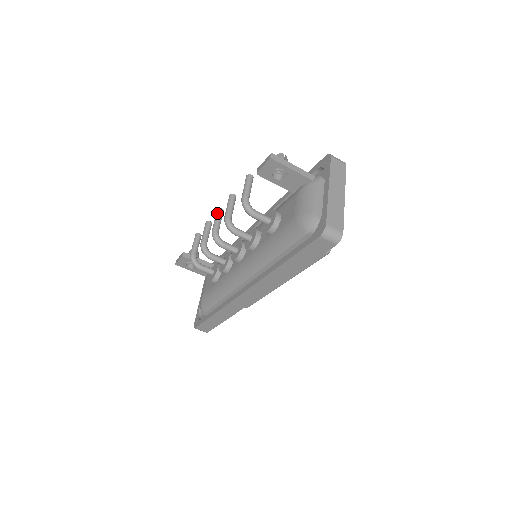
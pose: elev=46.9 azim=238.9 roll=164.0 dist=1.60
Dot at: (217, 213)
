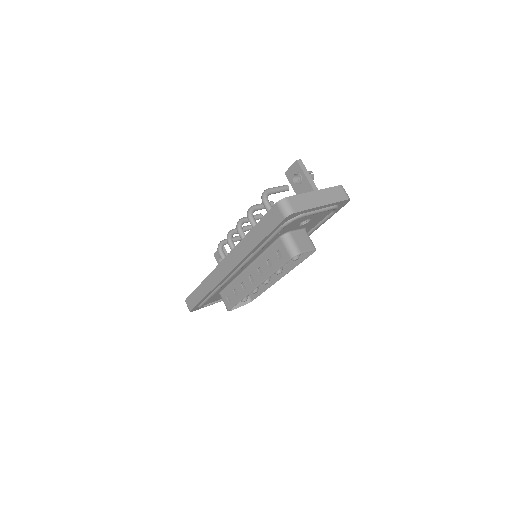
Dot at: (256, 214)
